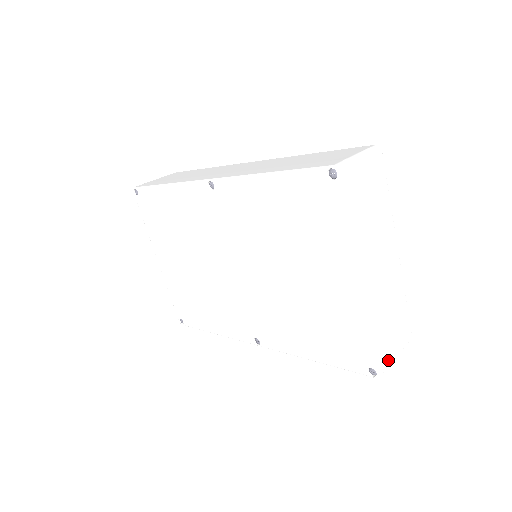
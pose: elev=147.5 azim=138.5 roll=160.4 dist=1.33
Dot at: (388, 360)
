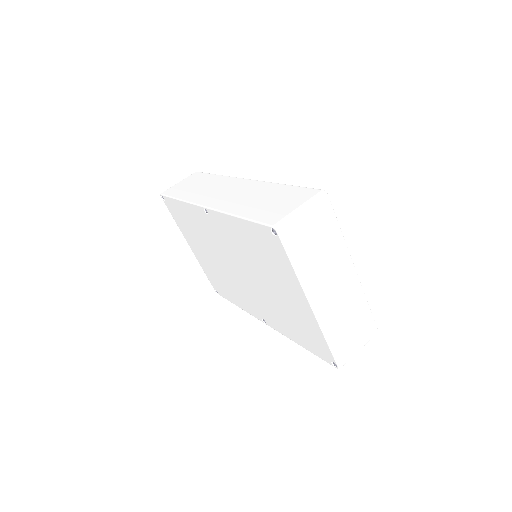
Dot at: (348, 355)
